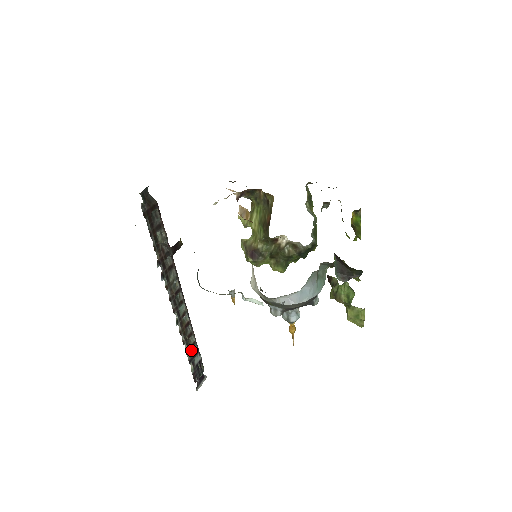
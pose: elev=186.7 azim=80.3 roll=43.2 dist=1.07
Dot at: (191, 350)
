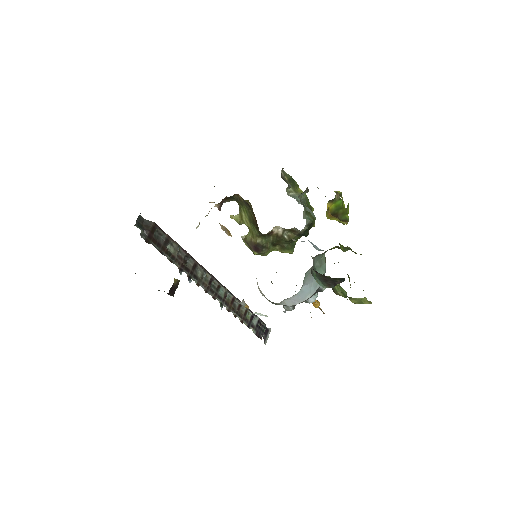
Dot at: (246, 317)
